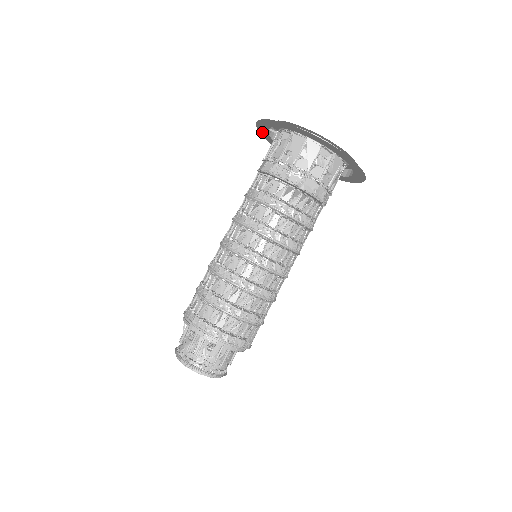
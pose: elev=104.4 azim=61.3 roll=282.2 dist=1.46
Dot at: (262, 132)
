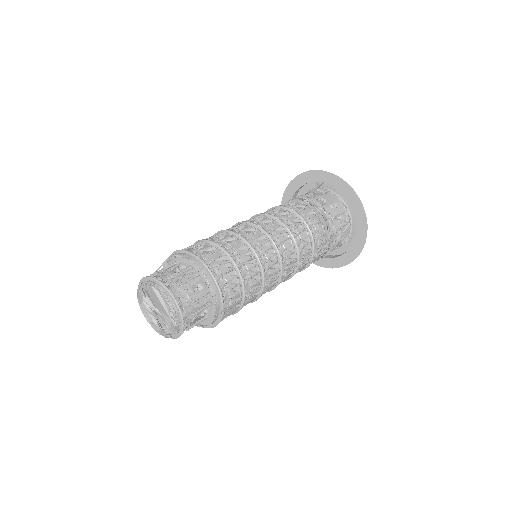
Dot at: (289, 190)
